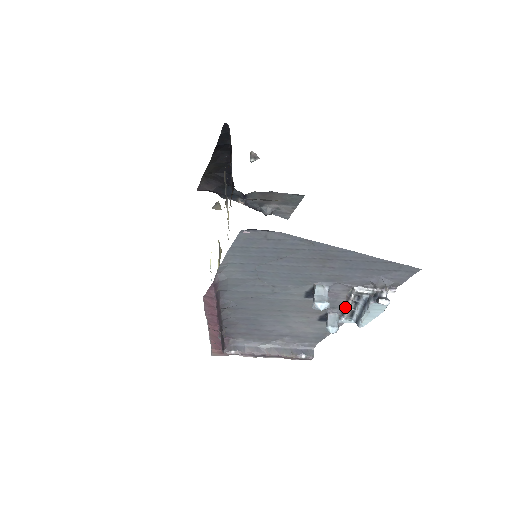
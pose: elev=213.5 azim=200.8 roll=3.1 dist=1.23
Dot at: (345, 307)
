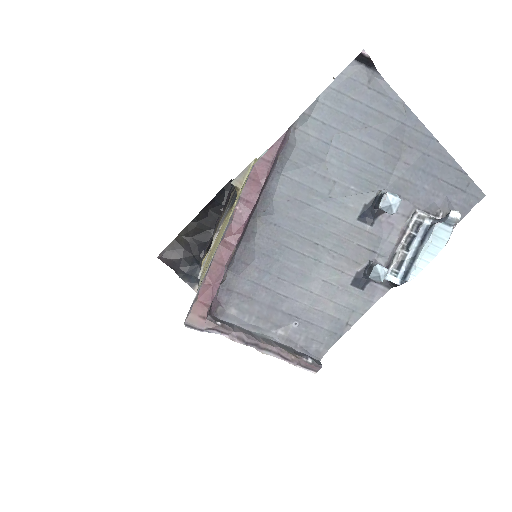
Dot at: (393, 254)
